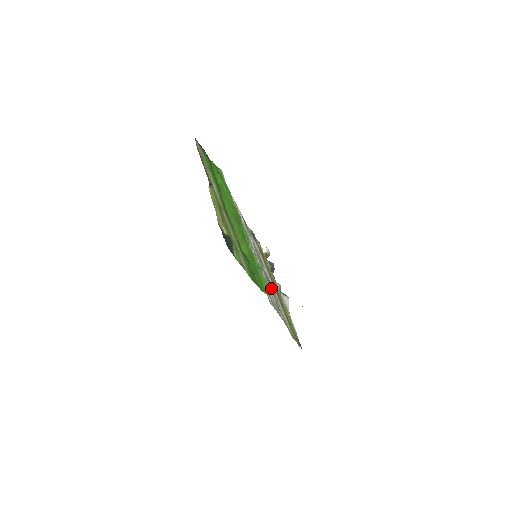
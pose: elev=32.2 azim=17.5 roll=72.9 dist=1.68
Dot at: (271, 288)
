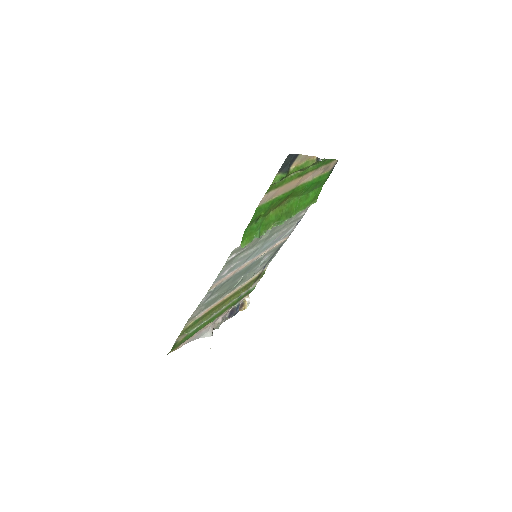
Dot at: (230, 283)
